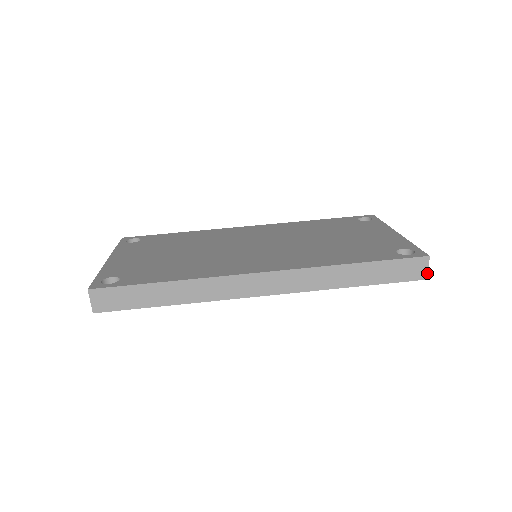
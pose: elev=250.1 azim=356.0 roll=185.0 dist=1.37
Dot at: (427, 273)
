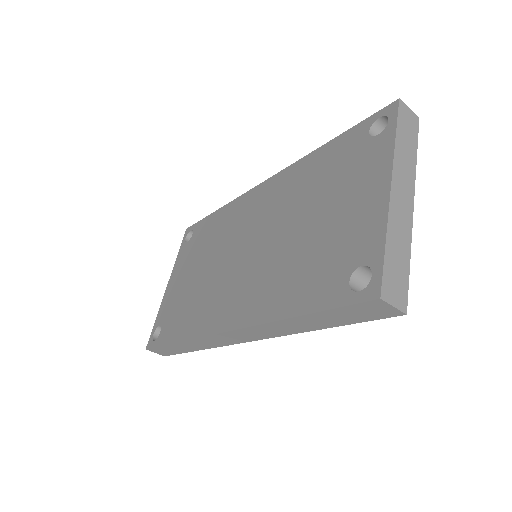
Dot at: (398, 310)
